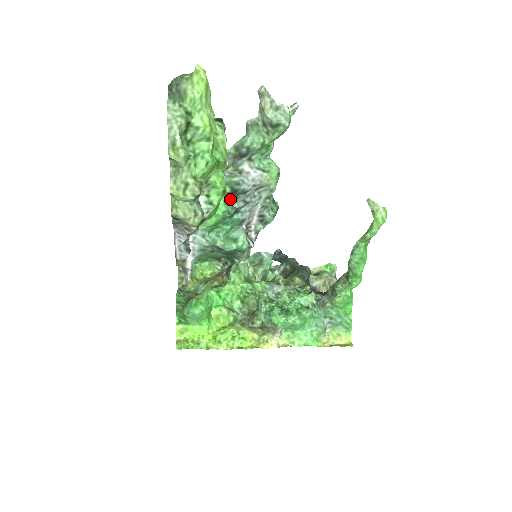
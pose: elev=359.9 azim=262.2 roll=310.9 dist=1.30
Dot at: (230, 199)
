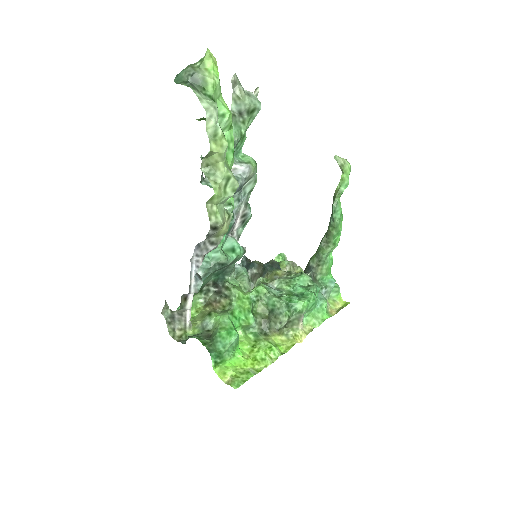
Dot at: occluded
